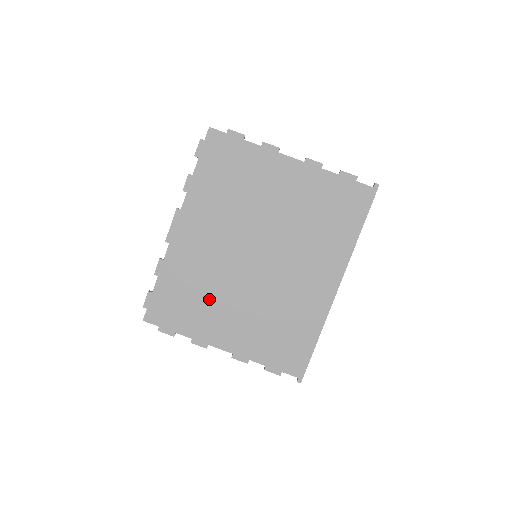
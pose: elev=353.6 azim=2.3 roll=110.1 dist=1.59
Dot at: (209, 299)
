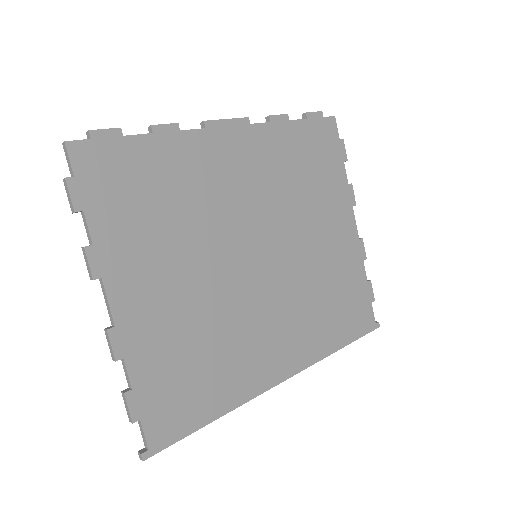
Dot at: (171, 231)
